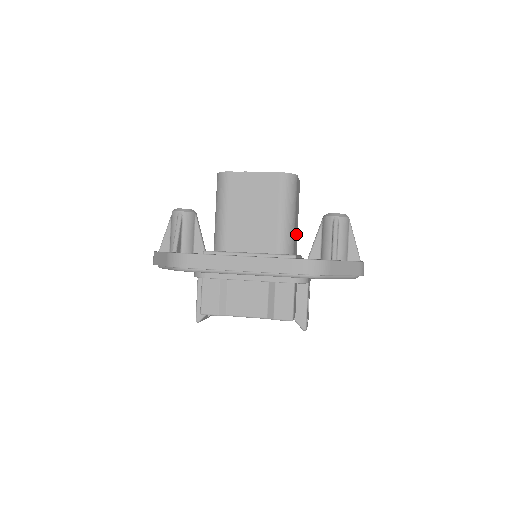
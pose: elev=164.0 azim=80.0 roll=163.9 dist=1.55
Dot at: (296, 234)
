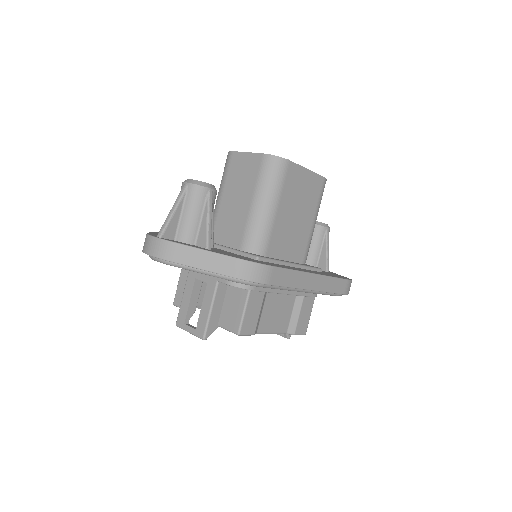
Dot at: occluded
